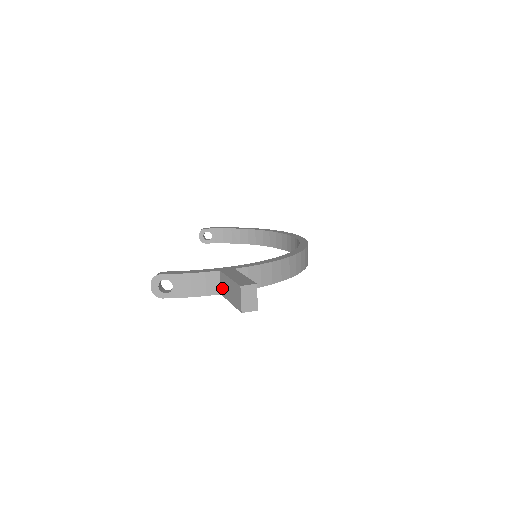
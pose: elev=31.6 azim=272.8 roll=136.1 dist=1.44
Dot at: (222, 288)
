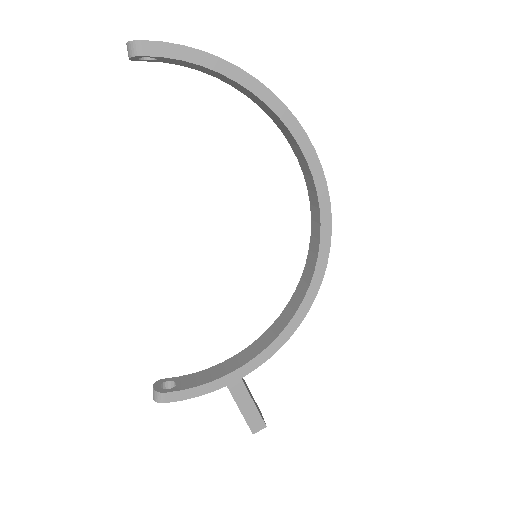
Dot at: occluded
